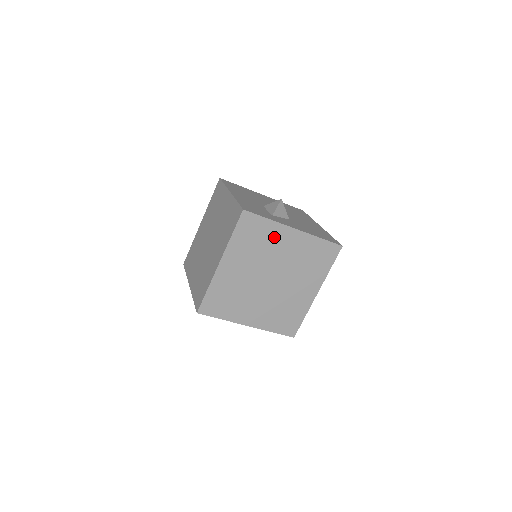
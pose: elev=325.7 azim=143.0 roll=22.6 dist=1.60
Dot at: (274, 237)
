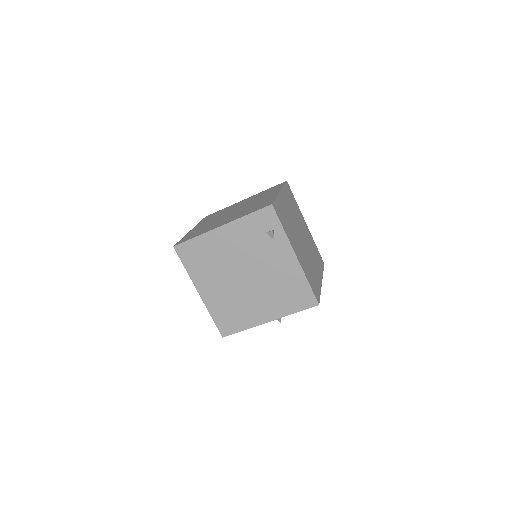
Dot at: (299, 214)
